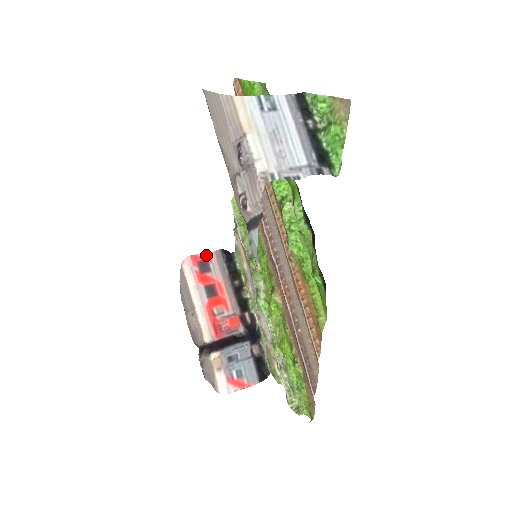
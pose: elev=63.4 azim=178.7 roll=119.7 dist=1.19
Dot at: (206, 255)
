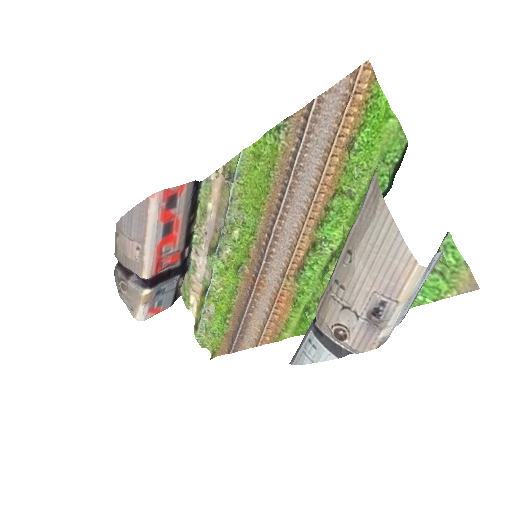
Dot at: (178, 188)
